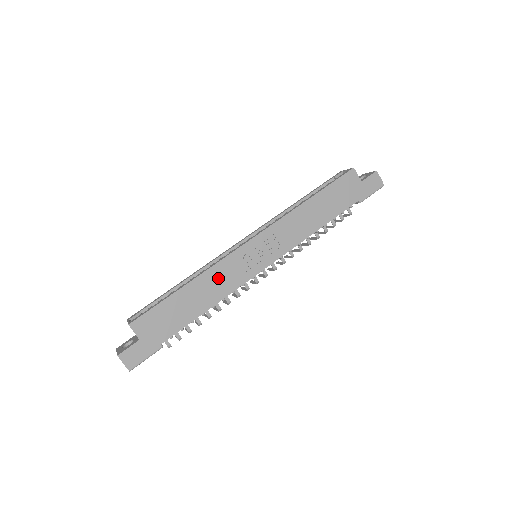
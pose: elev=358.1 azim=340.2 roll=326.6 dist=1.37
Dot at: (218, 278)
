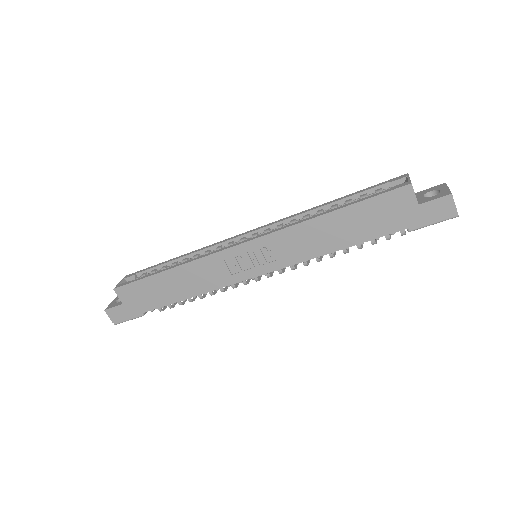
Dot at: (200, 273)
